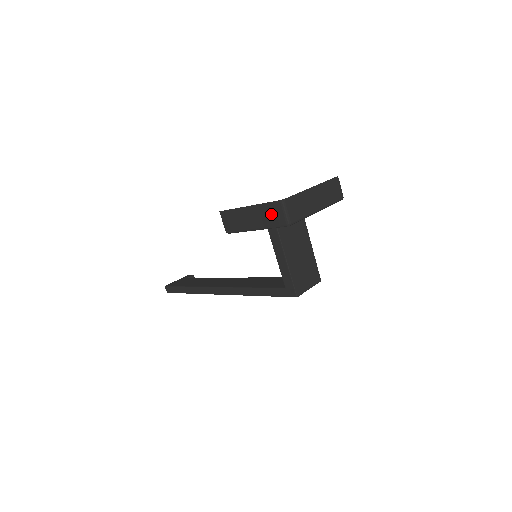
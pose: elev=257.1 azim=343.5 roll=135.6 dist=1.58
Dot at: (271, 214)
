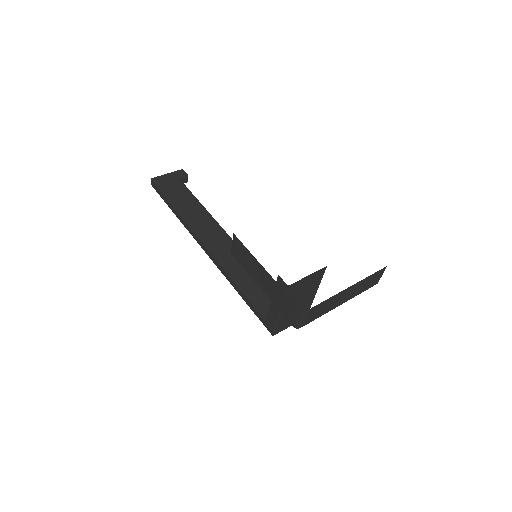
Dot at: (285, 304)
